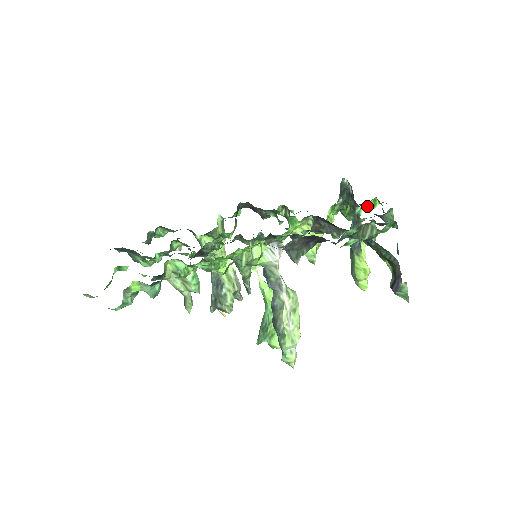
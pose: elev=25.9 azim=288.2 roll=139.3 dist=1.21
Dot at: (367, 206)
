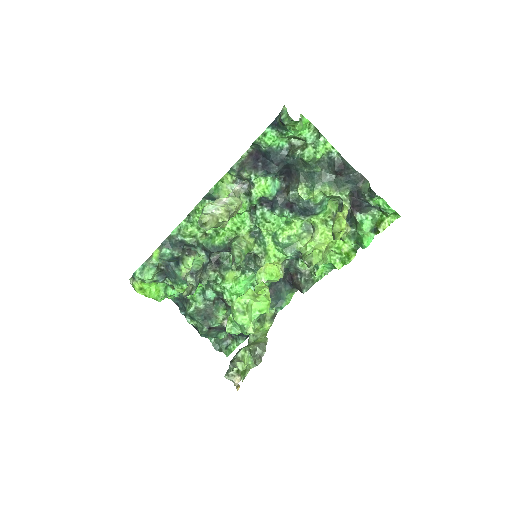
Dot at: (378, 226)
